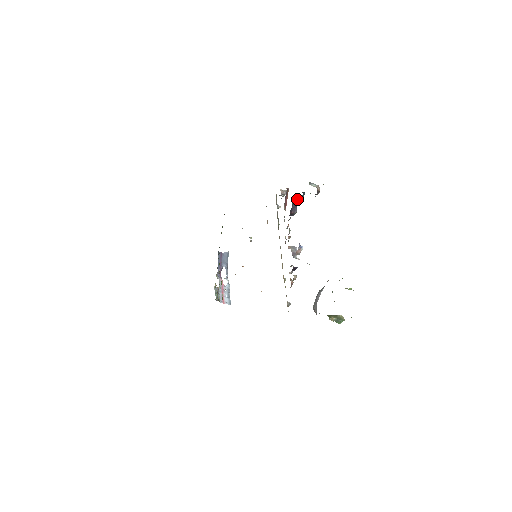
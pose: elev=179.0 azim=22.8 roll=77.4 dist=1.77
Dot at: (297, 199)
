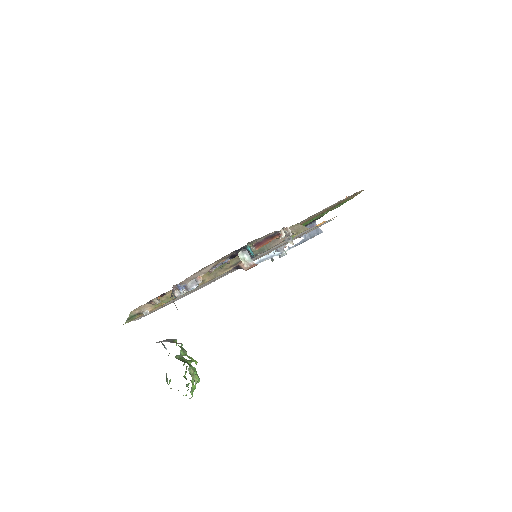
Dot at: (250, 251)
